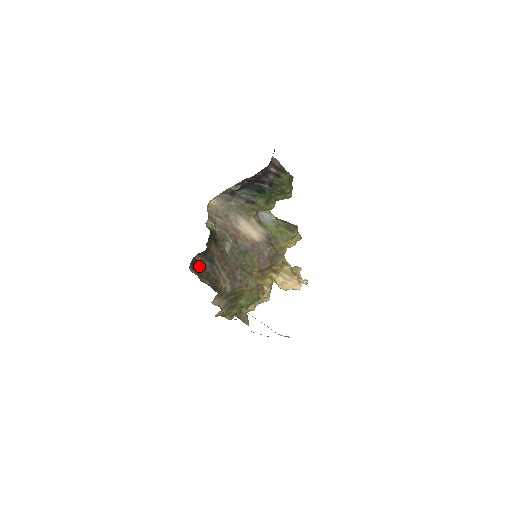
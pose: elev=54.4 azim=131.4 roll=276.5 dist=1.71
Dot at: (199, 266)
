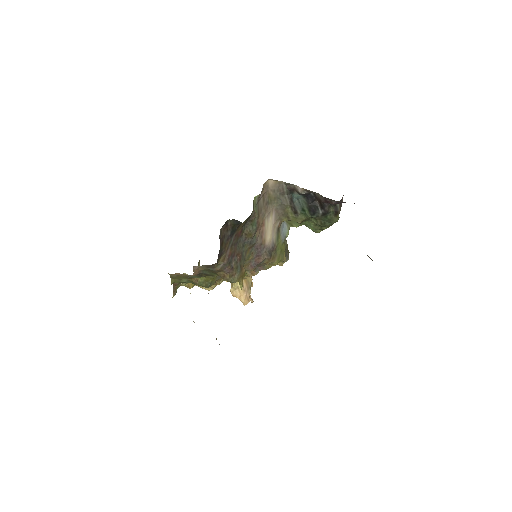
Dot at: (223, 230)
